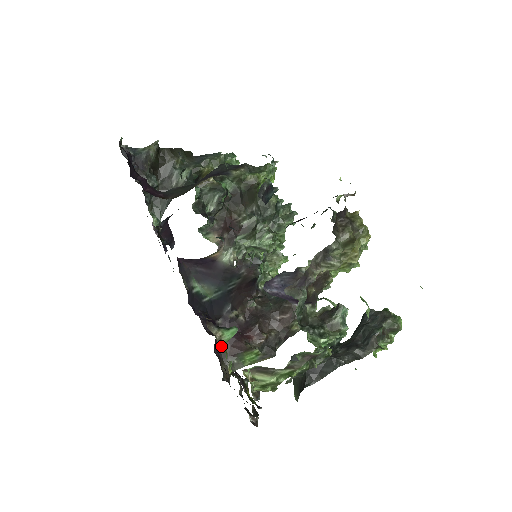
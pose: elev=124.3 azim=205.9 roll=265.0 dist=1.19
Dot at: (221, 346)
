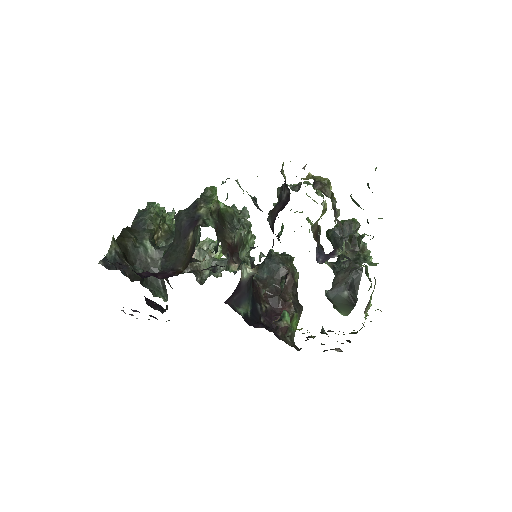
Dot at: occluded
